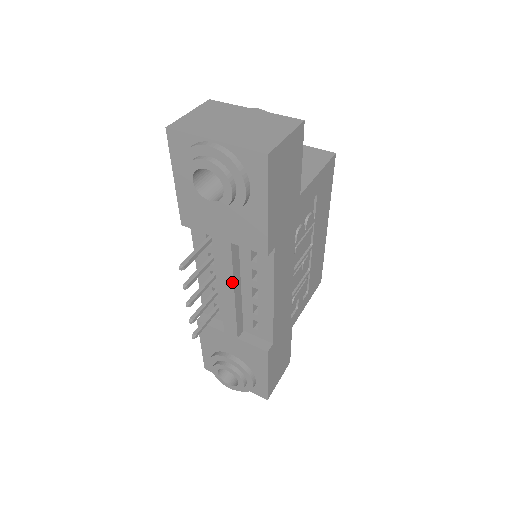
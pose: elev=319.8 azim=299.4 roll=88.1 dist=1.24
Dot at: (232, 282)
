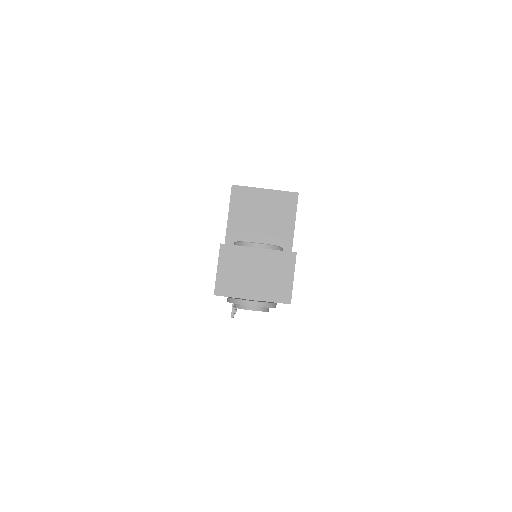
Dot at: occluded
